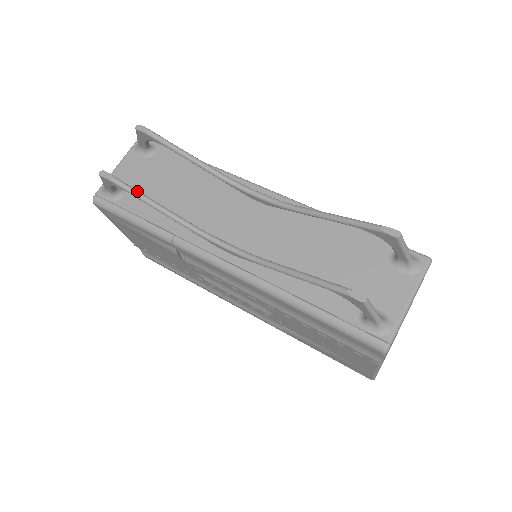
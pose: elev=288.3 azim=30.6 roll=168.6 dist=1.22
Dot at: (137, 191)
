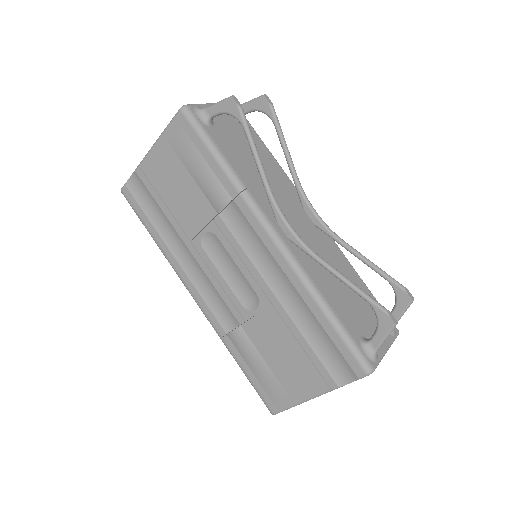
Dot at: occluded
